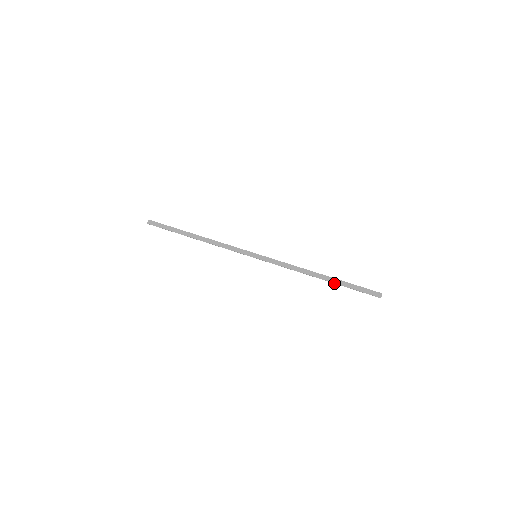
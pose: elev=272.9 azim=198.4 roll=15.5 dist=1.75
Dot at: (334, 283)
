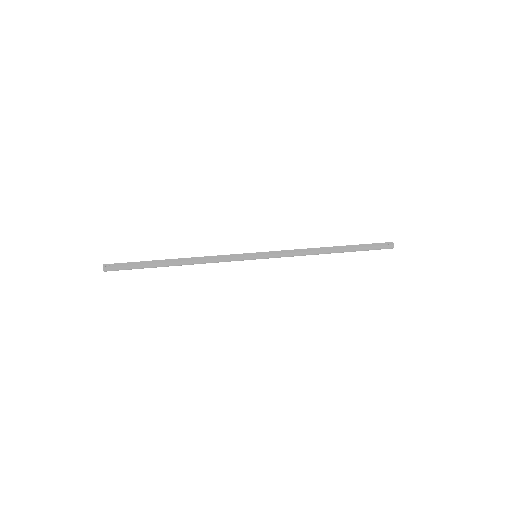
Dot at: (345, 250)
